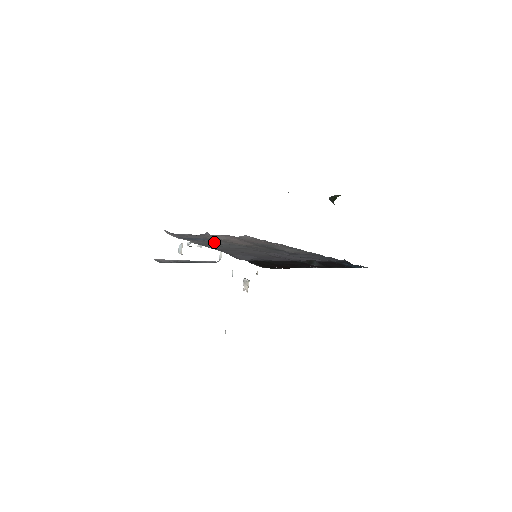
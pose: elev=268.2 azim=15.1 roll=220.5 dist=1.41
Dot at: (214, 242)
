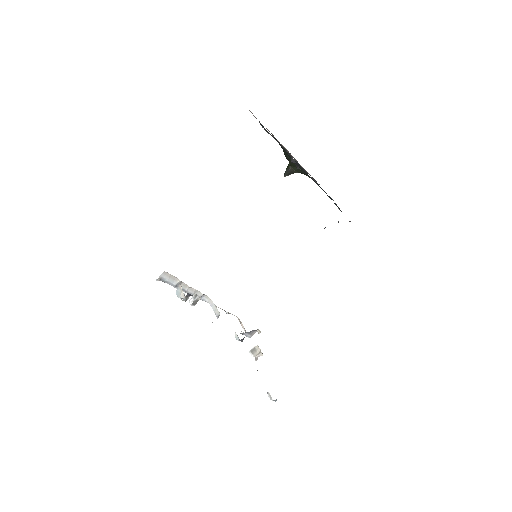
Dot at: occluded
